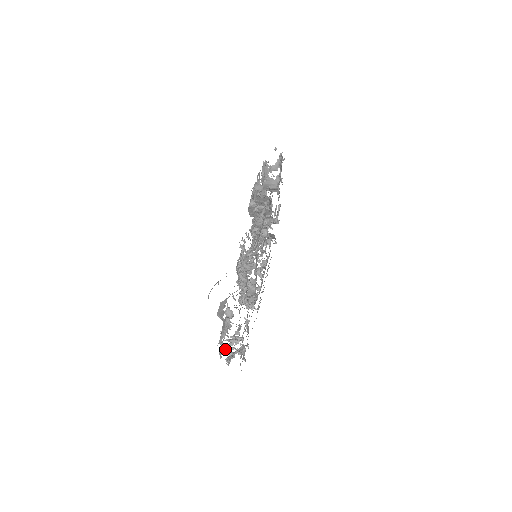
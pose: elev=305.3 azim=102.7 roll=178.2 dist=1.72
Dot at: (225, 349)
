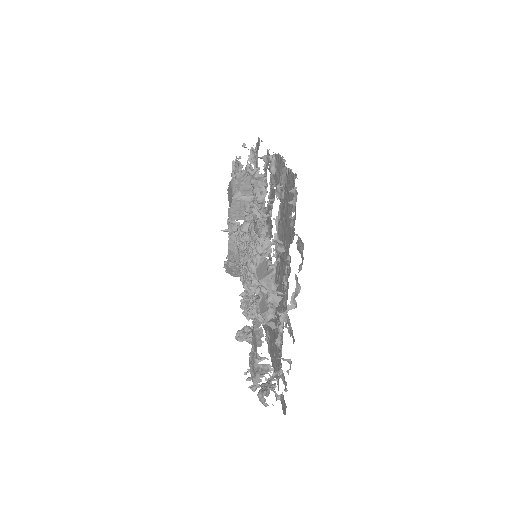
Dot at: (261, 366)
